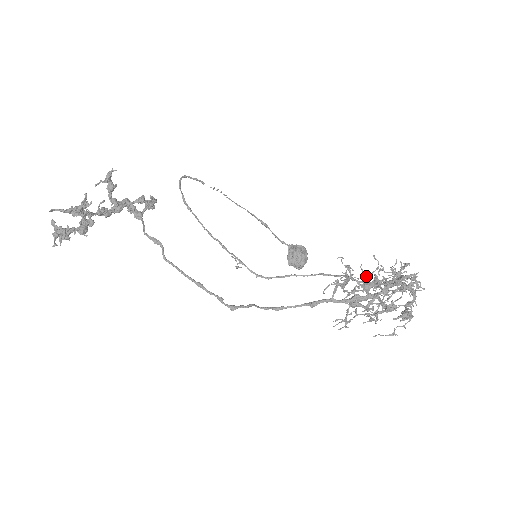
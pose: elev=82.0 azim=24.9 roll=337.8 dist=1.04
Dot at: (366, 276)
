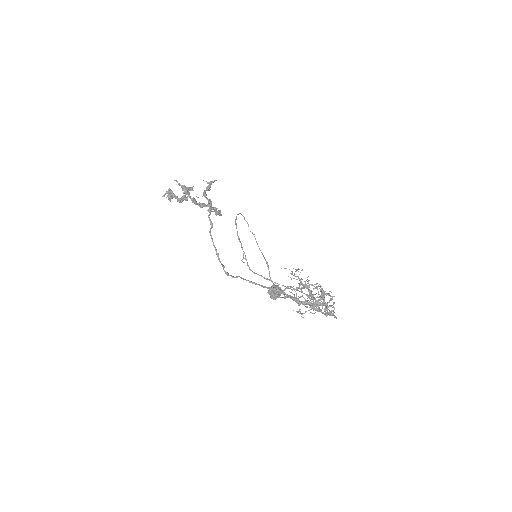
Dot at: occluded
